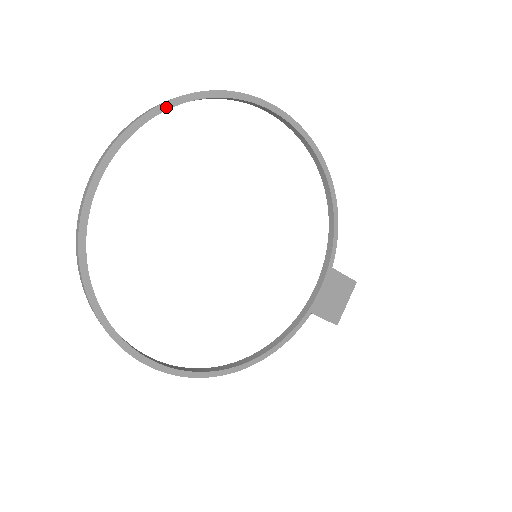
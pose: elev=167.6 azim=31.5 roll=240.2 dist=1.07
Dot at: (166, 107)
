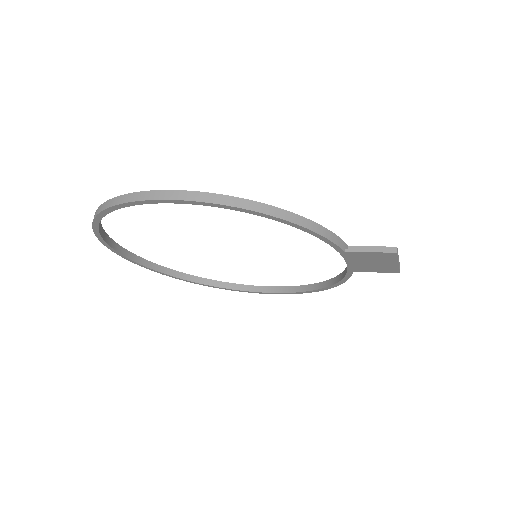
Dot at: (97, 230)
